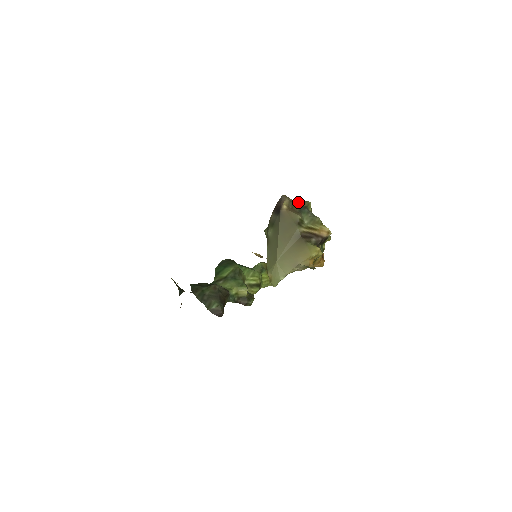
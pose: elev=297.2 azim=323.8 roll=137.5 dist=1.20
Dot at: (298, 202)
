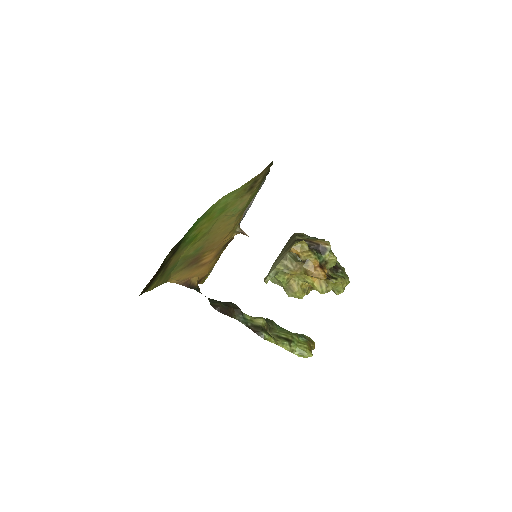
Dot at: occluded
